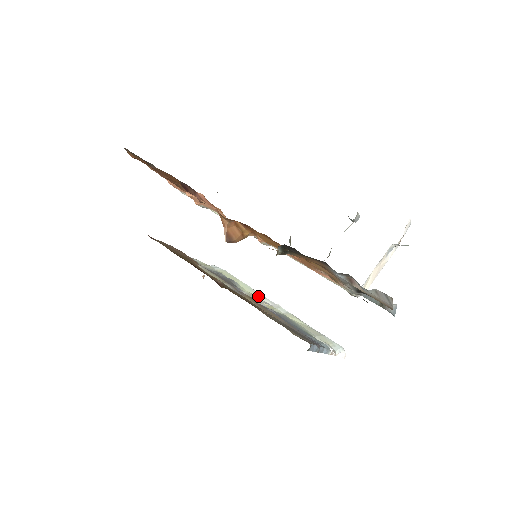
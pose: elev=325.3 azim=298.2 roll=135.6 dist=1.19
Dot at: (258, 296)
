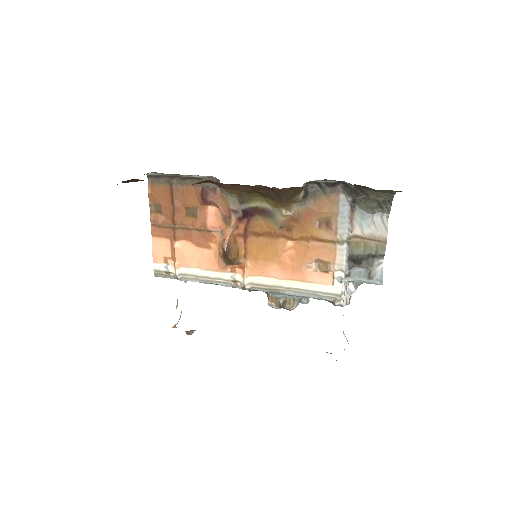
Dot at: occluded
